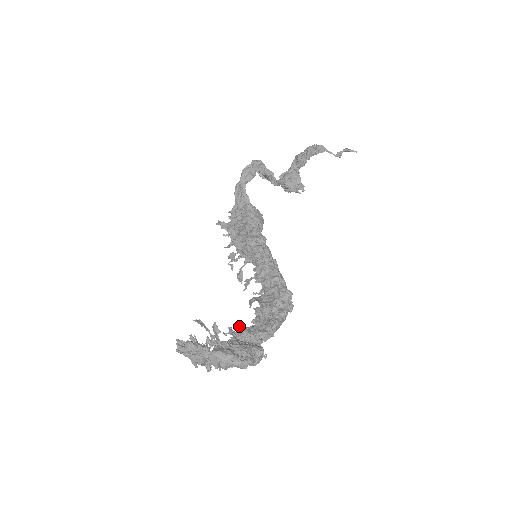
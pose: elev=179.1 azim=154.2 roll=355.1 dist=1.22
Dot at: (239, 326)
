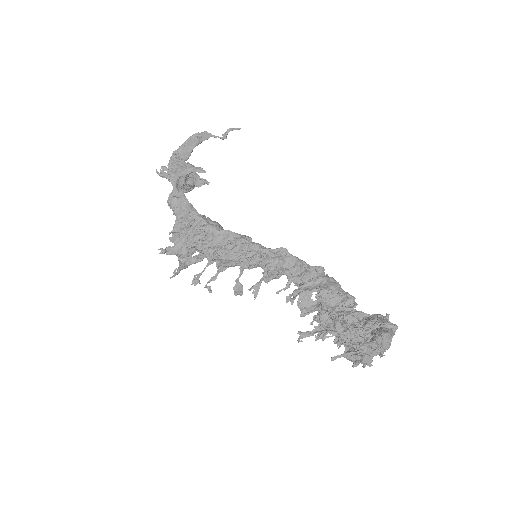
Dot at: (336, 315)
